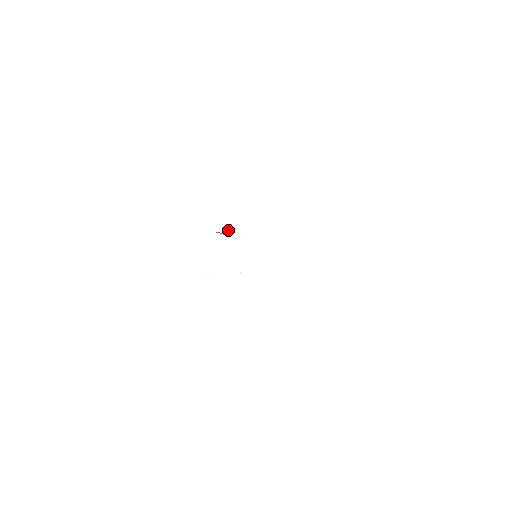
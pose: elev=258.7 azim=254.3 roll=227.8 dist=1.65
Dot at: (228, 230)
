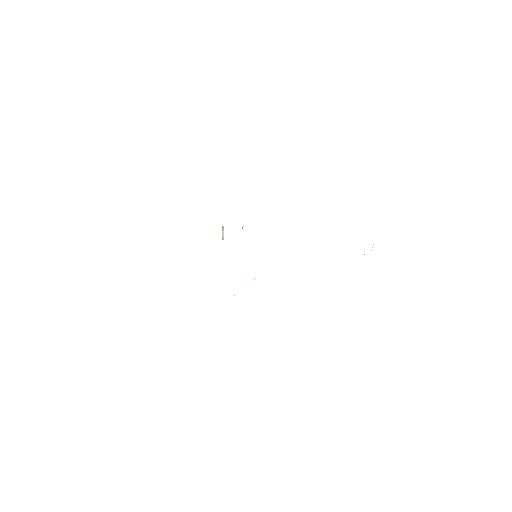
Dot at: (223, 233)
